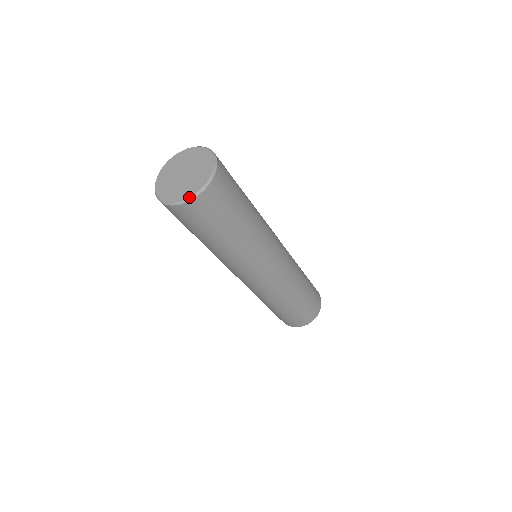
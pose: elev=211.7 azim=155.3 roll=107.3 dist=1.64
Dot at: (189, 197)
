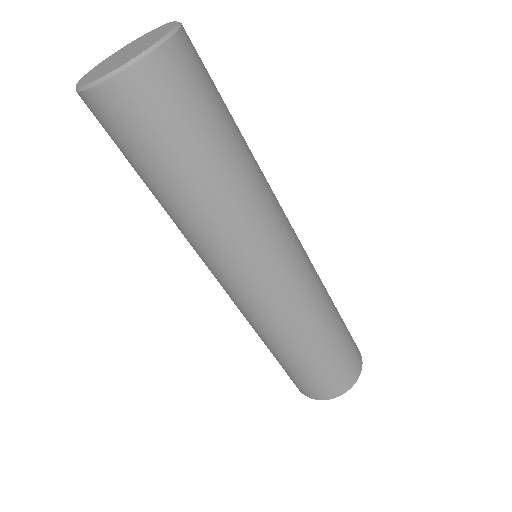
Dot at: (117, 67)
